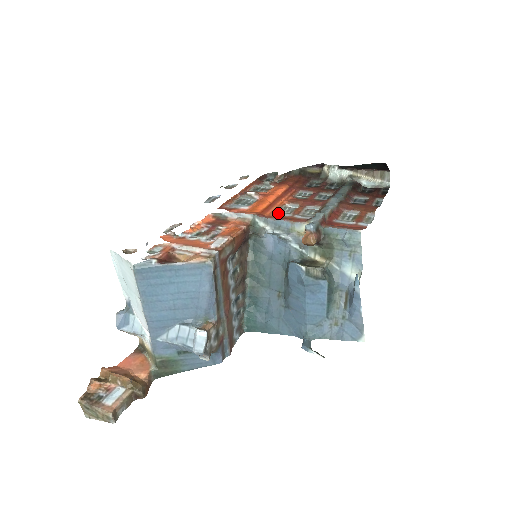
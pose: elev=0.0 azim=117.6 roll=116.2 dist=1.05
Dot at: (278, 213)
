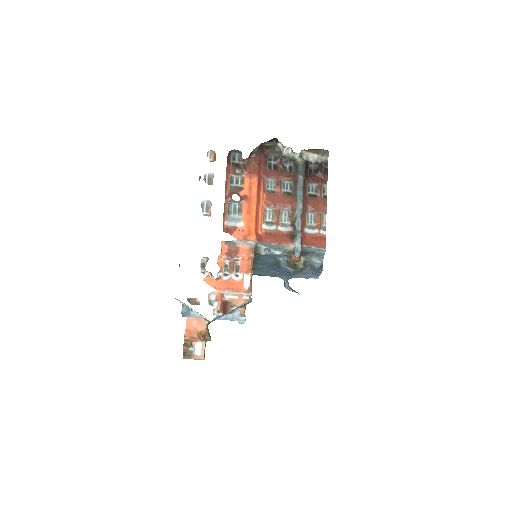
Dot at: (266, 226)
